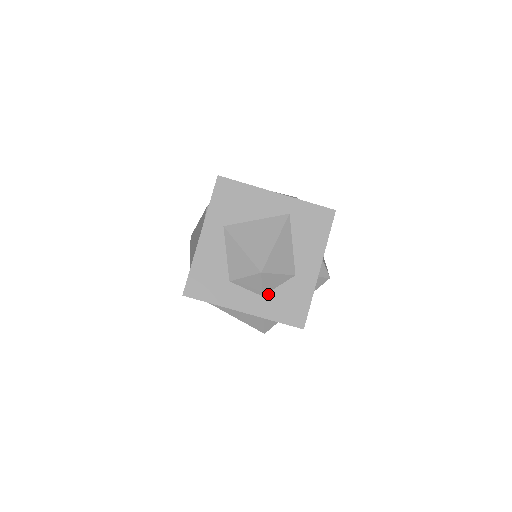
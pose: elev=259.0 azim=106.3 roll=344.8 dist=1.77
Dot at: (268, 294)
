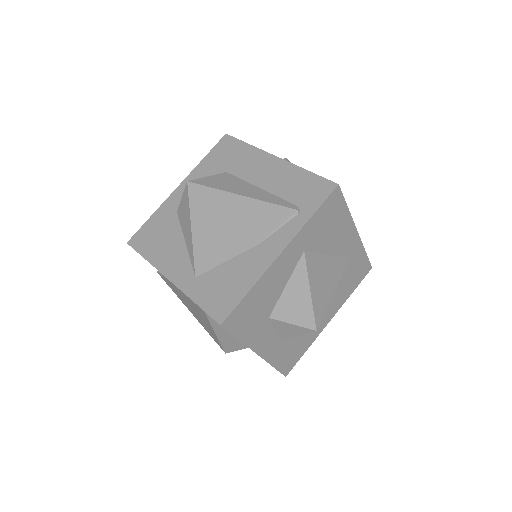
Dot at: (286, 338)
